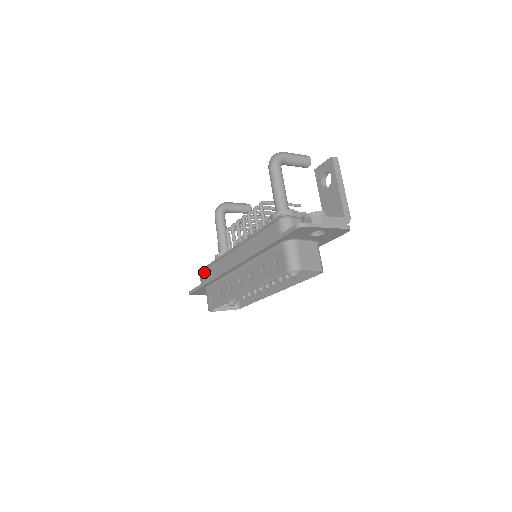
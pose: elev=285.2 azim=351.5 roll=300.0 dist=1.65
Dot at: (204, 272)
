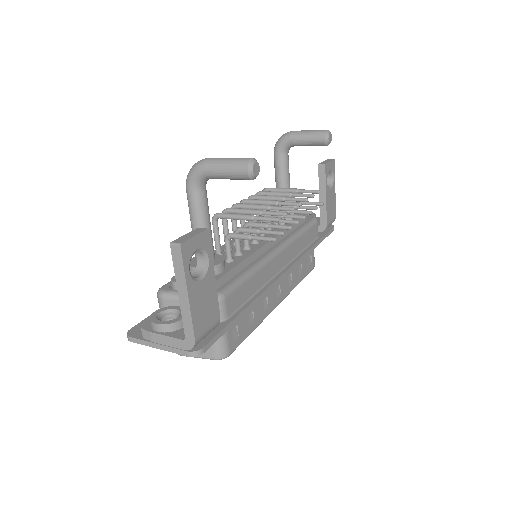
Dot at: occluded
